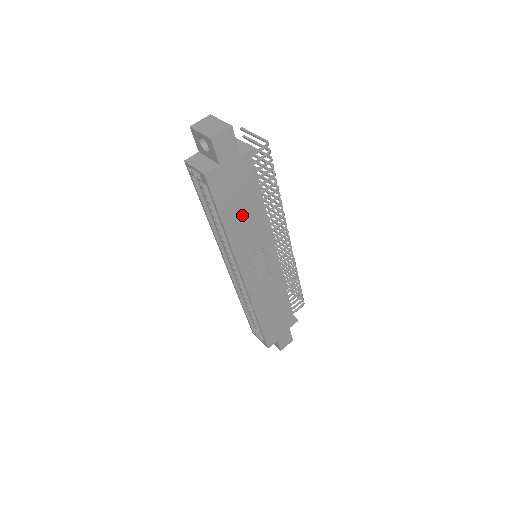
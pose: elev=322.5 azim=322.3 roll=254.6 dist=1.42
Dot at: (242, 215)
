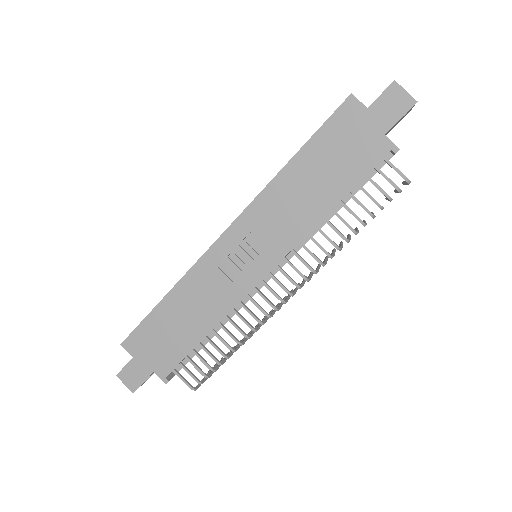
Dot at: (312, 179)
